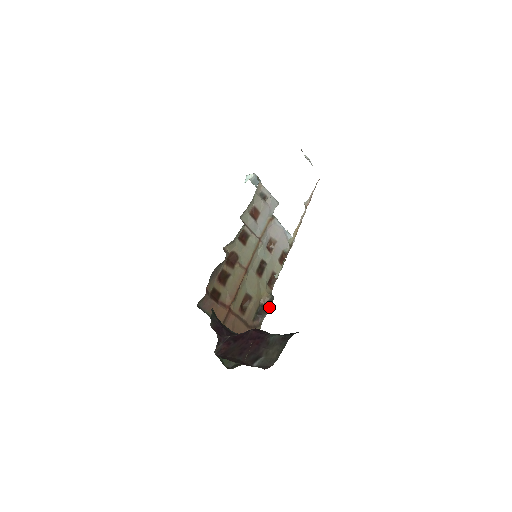
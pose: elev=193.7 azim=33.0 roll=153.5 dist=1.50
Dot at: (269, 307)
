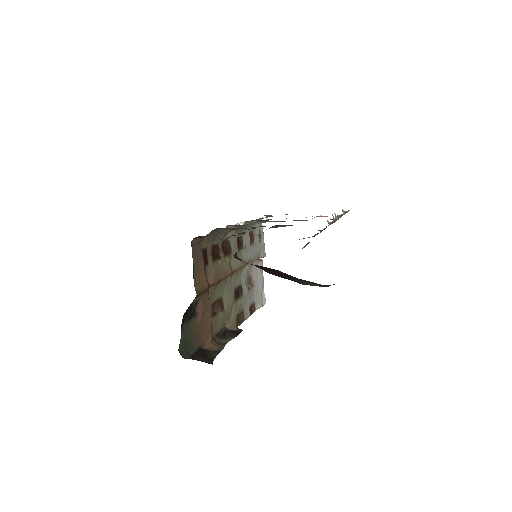
Dot at: (237, 333)
